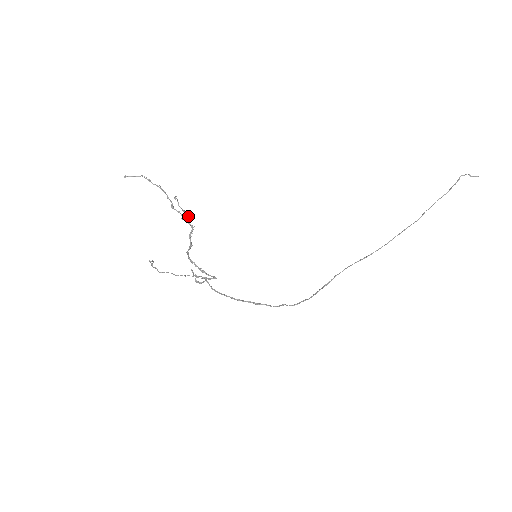
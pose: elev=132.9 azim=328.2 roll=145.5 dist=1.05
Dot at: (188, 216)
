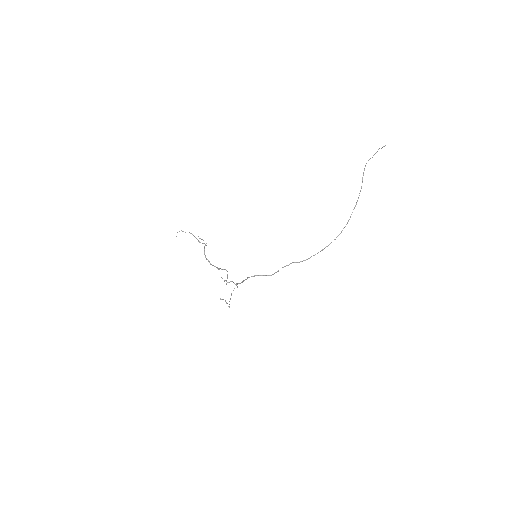
Dot at: (203, 240)
